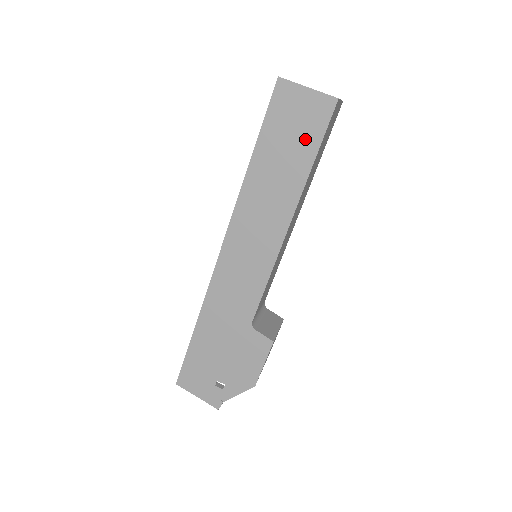
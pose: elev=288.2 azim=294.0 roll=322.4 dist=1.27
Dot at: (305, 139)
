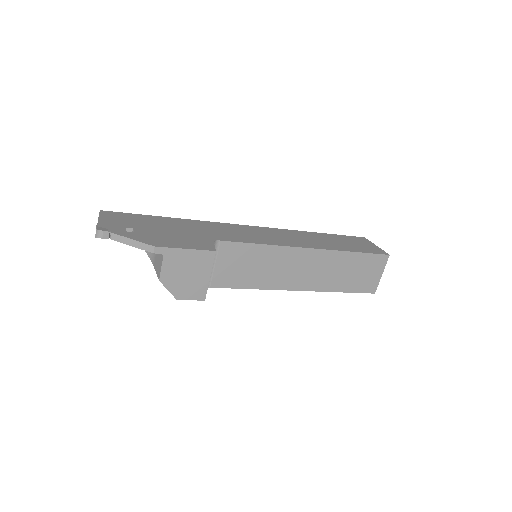
Dot at: (357, 248)
